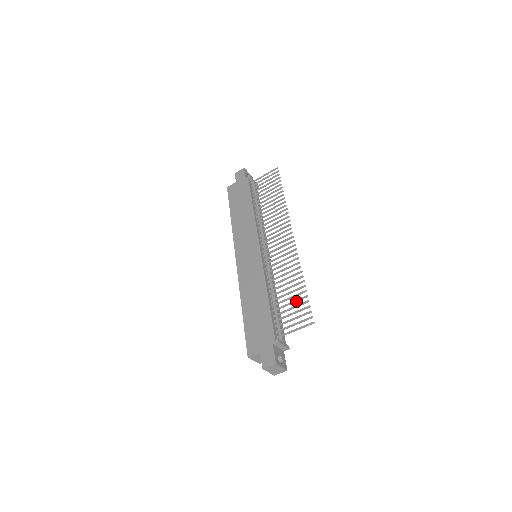
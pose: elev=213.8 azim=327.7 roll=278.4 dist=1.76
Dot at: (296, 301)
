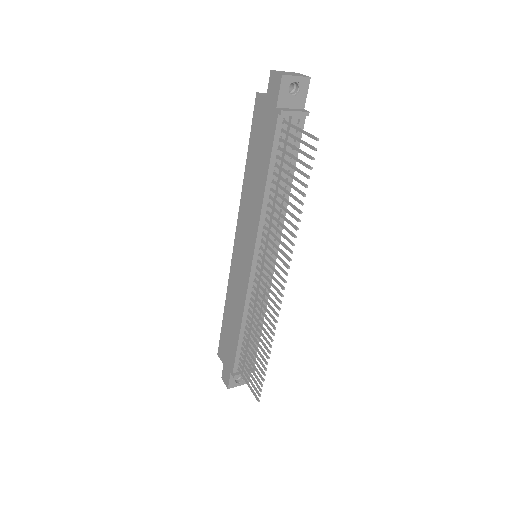
Dot at: (257, 365)
